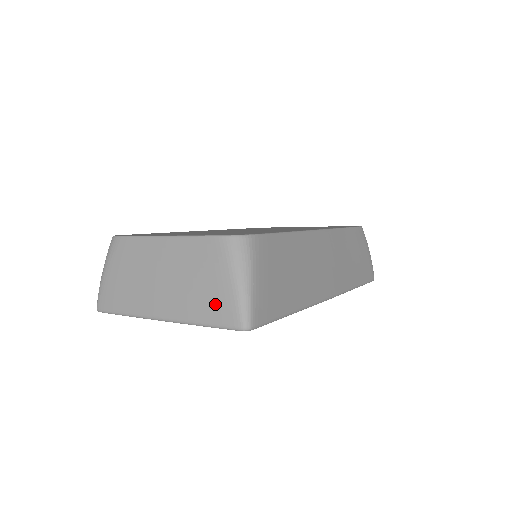
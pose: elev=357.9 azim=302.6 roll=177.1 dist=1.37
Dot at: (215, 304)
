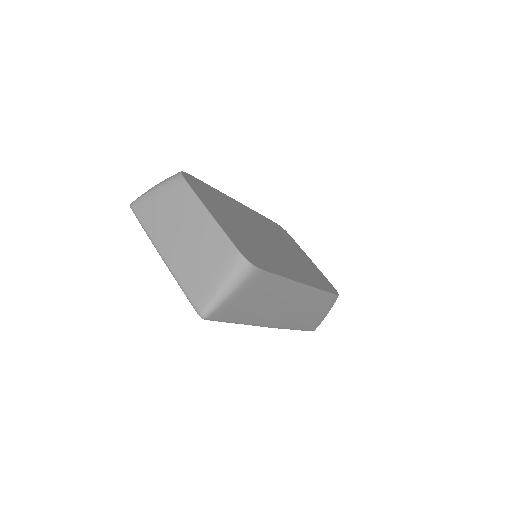
Dot at: (199, 285)
